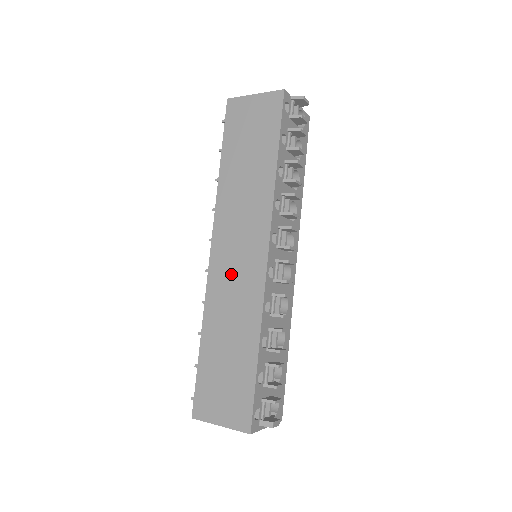
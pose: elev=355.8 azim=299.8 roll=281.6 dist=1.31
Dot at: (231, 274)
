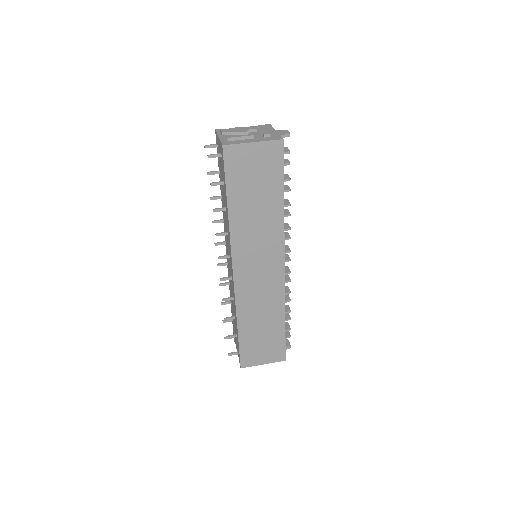
Dot at: (256, 284)
